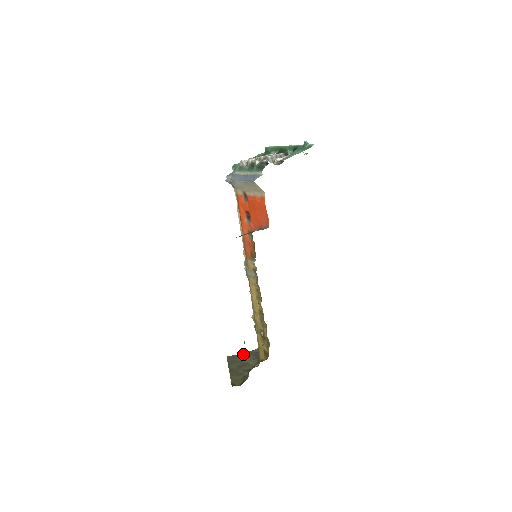
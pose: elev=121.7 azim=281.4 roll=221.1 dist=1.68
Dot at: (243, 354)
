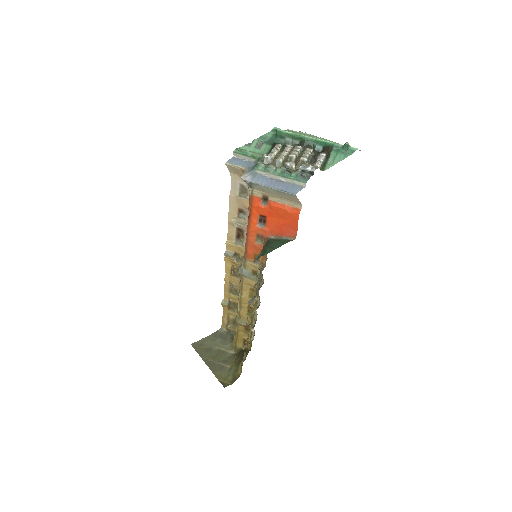
Dot at: (208, 338)
